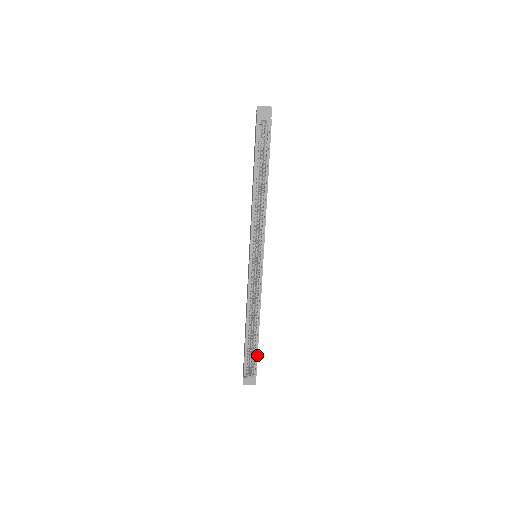
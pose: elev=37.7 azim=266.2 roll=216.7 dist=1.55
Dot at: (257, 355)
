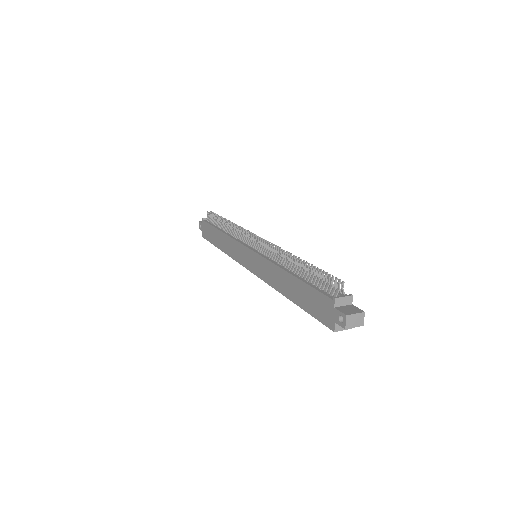
Dot at: occluded
